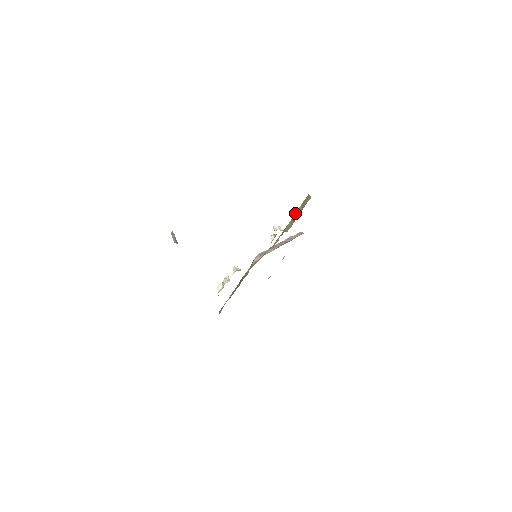
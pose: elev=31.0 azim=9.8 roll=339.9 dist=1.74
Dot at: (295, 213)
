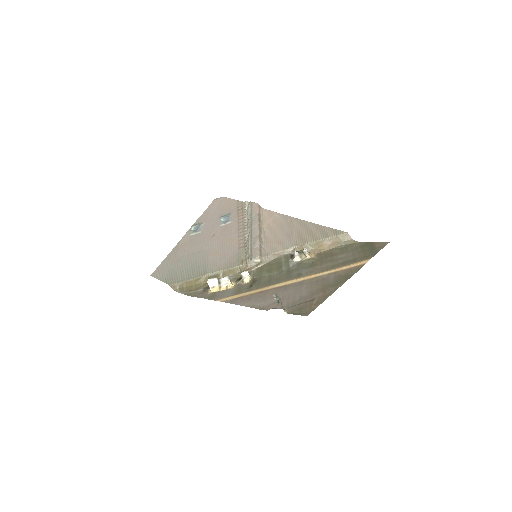
Dot at: (323, 239)
